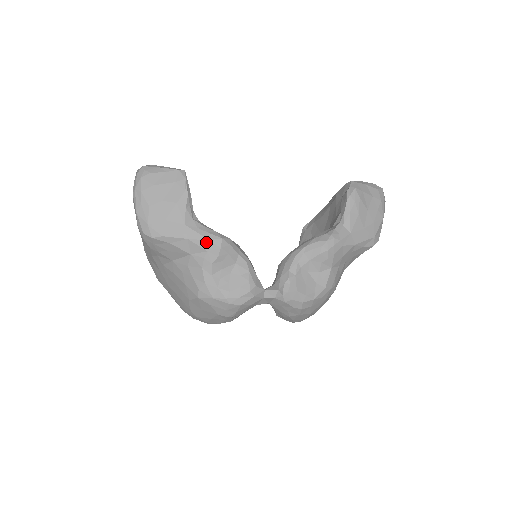
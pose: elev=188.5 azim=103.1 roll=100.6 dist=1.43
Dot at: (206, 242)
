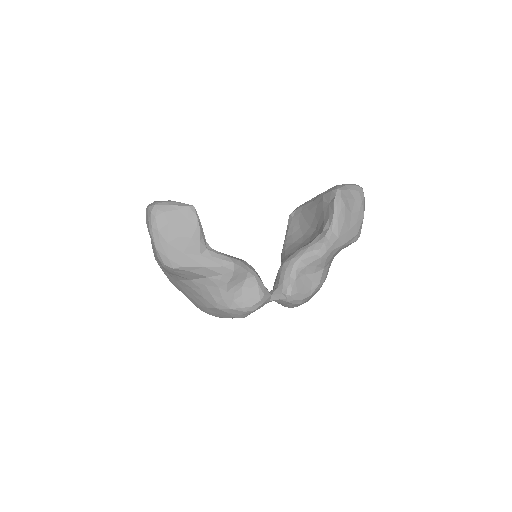
Dot at: (221, 268)
